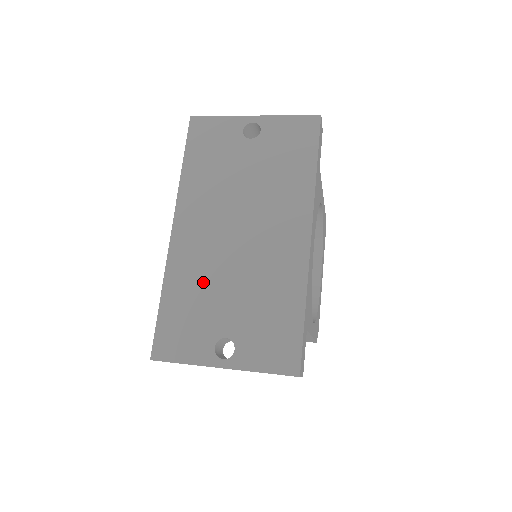
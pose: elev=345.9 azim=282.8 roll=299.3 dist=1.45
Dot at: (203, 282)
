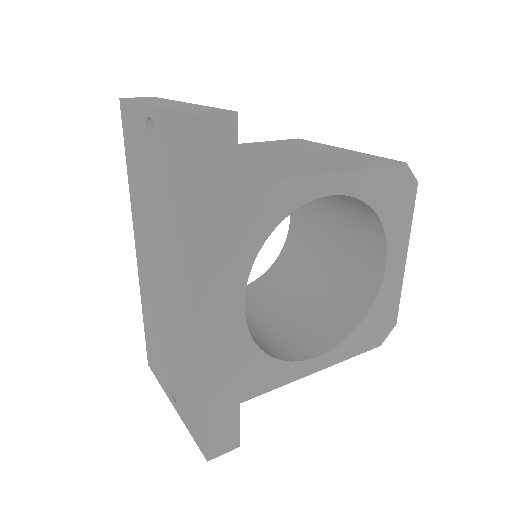
Dot at: (155, 317)
